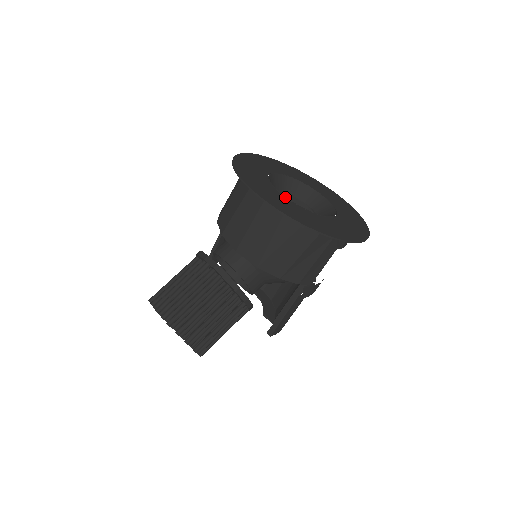
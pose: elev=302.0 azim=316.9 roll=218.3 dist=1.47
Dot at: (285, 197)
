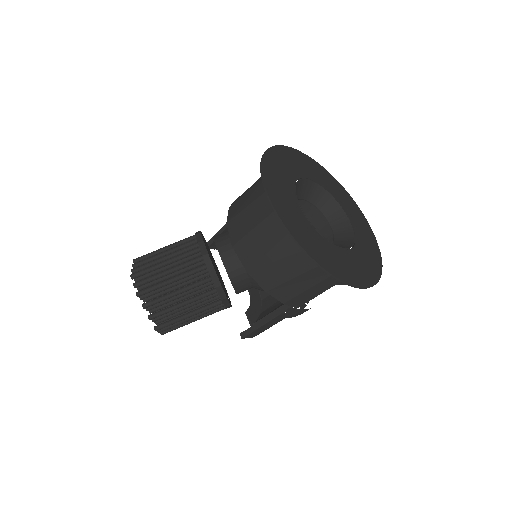
Dot at: (302, 211)
